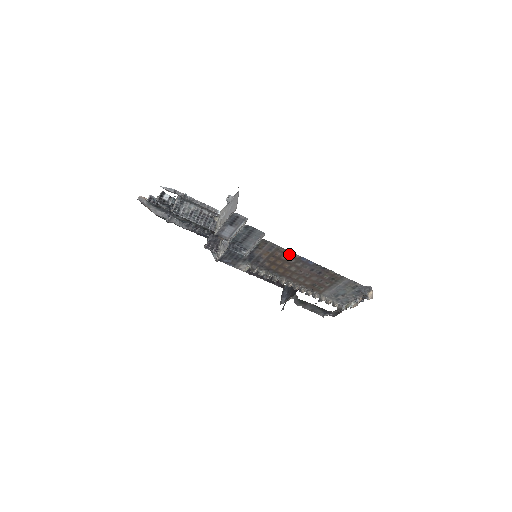
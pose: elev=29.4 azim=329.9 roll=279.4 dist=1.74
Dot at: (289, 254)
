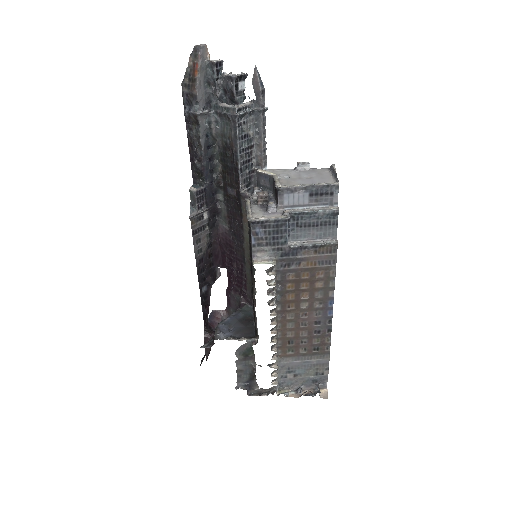
Dot at: (328, 285)
